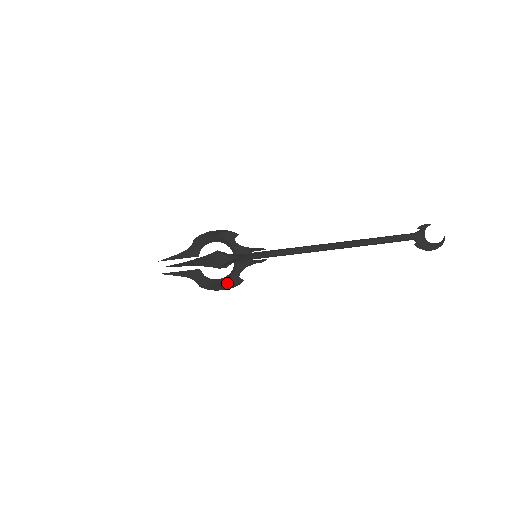
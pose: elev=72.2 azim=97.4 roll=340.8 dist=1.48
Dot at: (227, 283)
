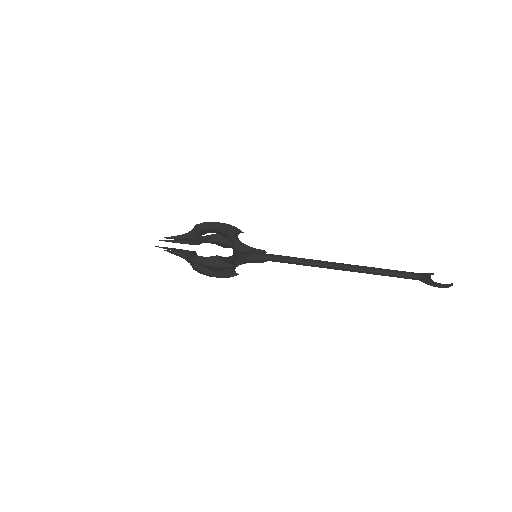
Dot at: (220, 257)
